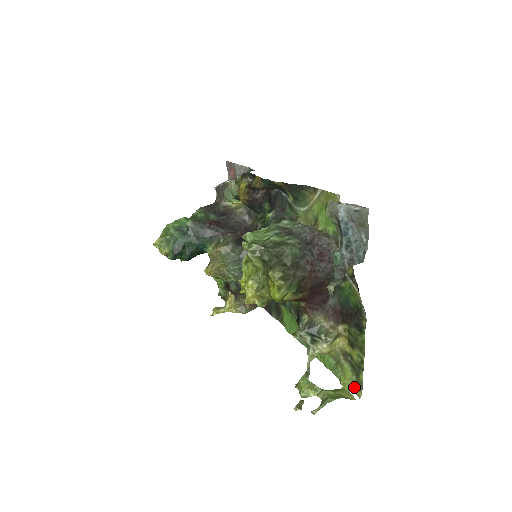
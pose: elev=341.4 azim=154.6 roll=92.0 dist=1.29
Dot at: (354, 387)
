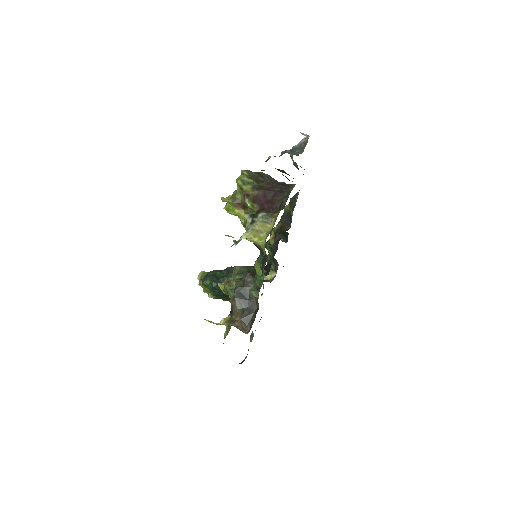
Dot at: occluded
